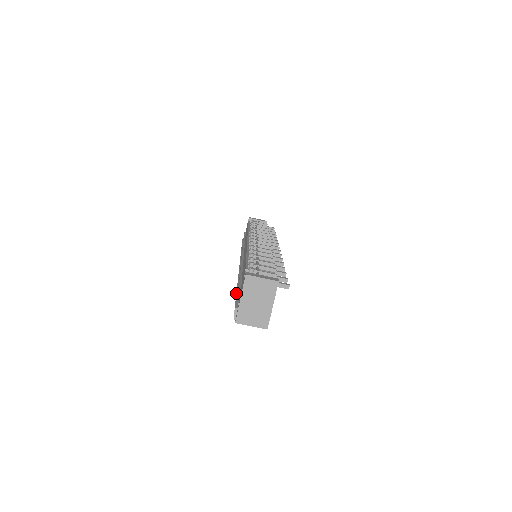
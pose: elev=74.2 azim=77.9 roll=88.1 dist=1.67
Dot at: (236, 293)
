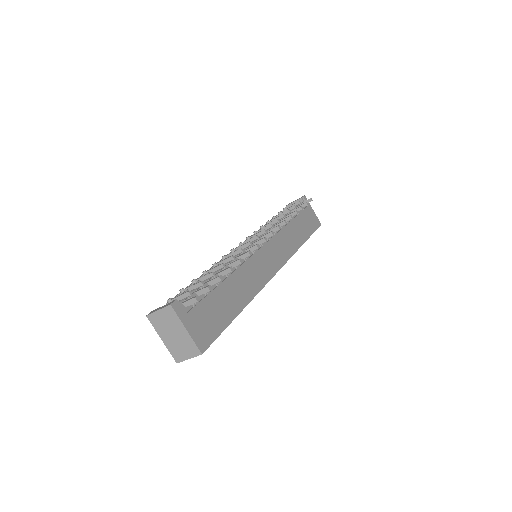
Dot at: occluded
